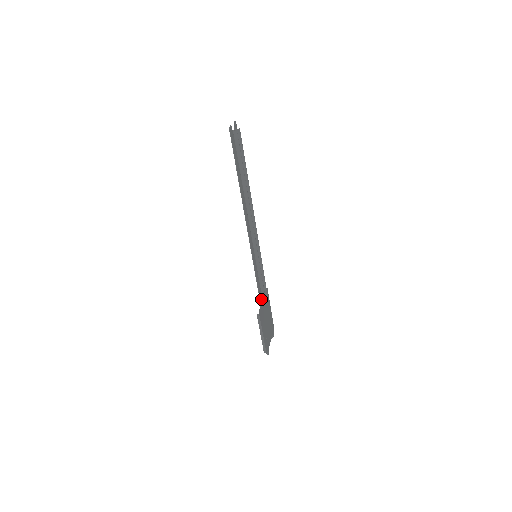
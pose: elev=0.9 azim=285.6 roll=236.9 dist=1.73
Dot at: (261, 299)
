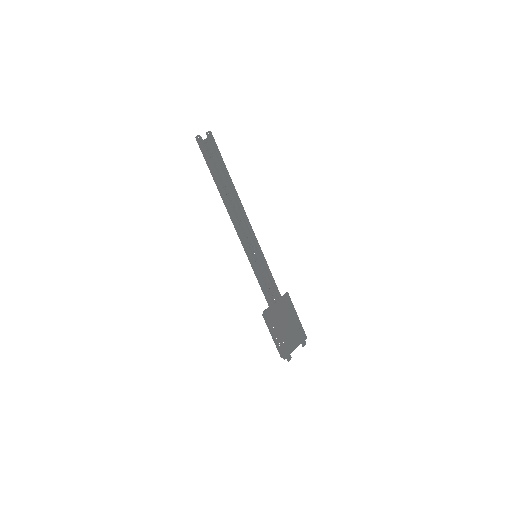
Dot at: (270, 300)
